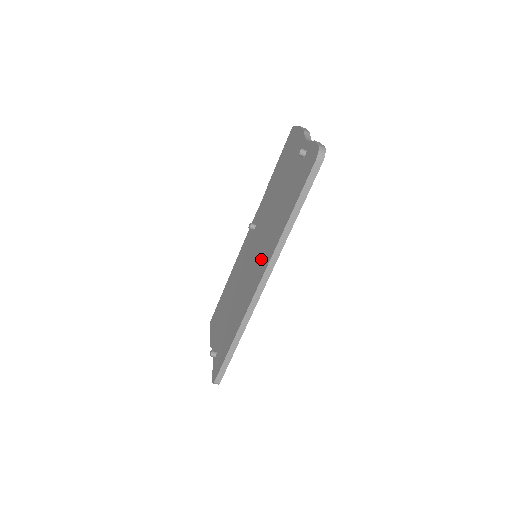
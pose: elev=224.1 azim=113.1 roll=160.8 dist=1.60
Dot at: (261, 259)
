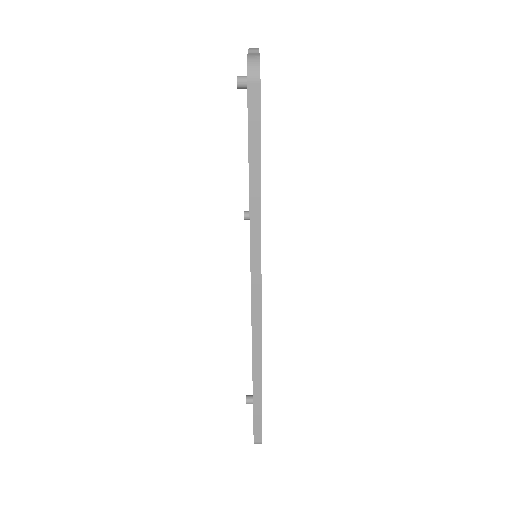
Dot at: occluded
